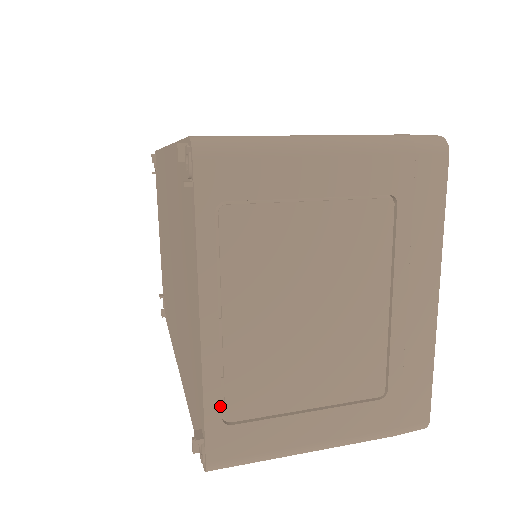
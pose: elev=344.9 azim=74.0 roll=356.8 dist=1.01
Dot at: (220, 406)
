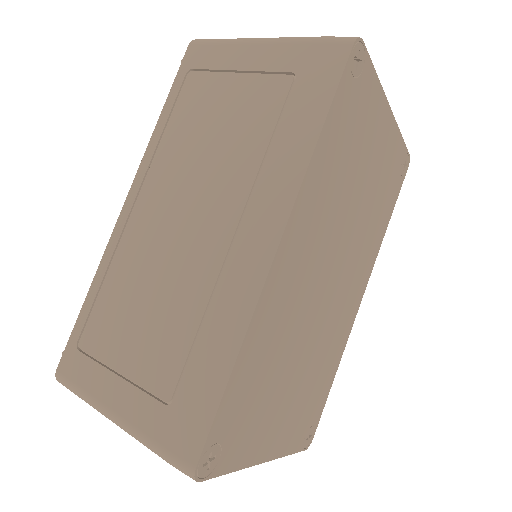
Dot at: occluded
